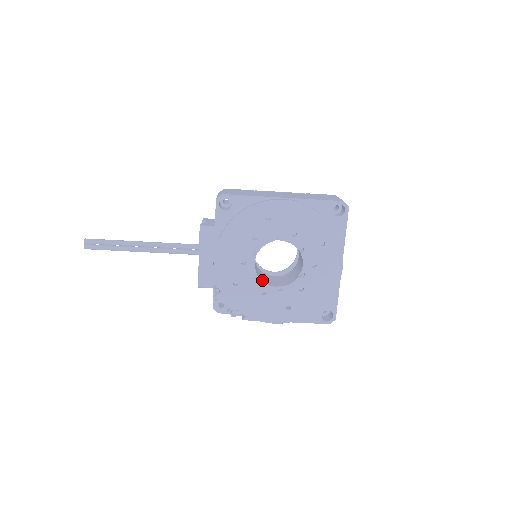
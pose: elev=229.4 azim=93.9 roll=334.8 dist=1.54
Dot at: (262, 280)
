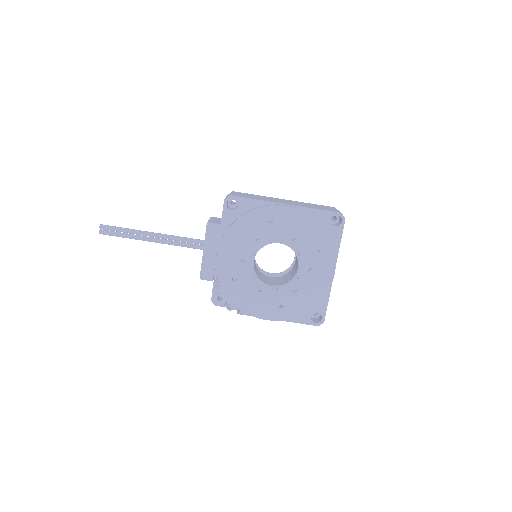
Dot at: (259, 278)
